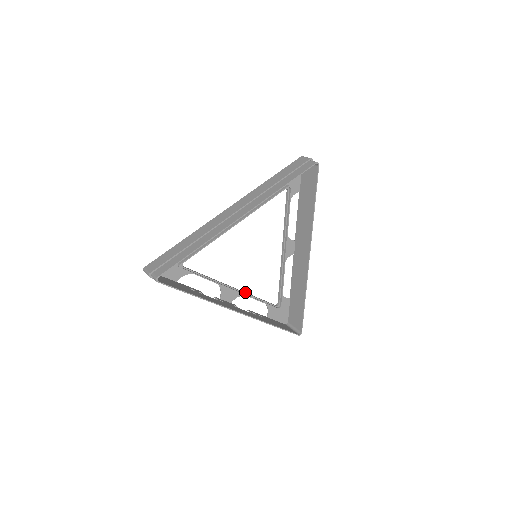
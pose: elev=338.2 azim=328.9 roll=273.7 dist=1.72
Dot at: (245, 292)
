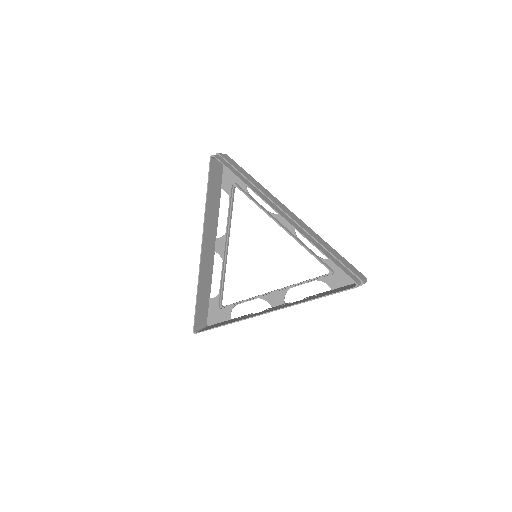
Dot at: (288, 286)
